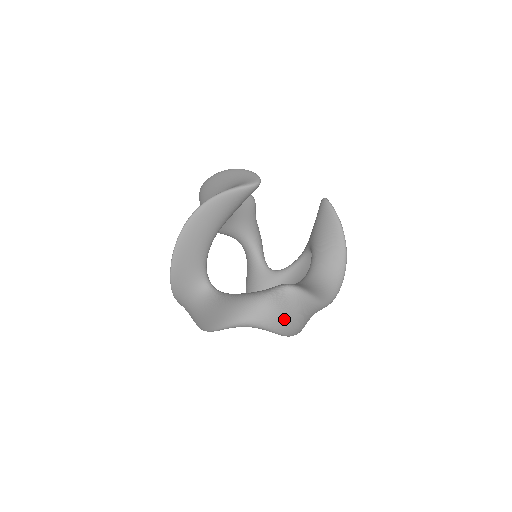
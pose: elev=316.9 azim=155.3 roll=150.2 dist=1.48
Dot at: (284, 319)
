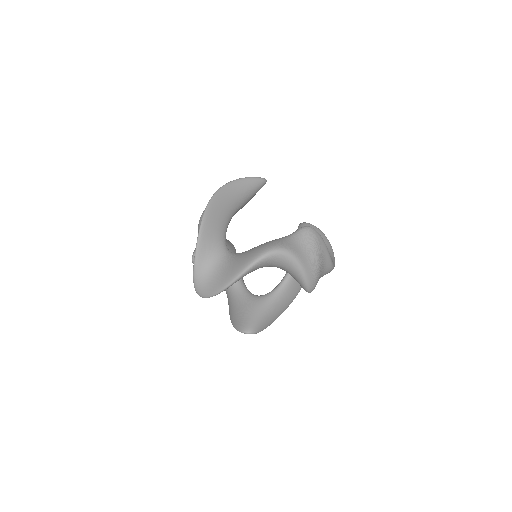
Dot at: (308, 254)
